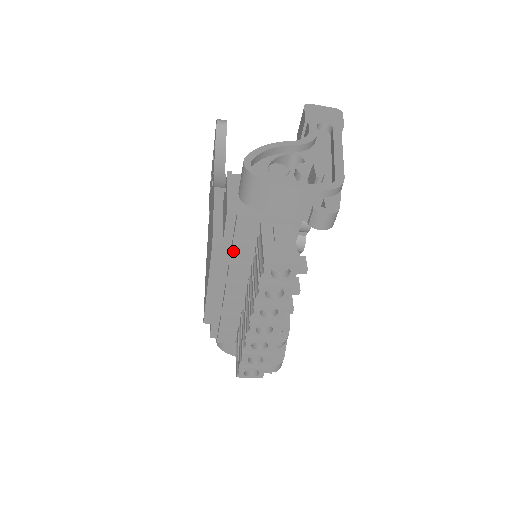
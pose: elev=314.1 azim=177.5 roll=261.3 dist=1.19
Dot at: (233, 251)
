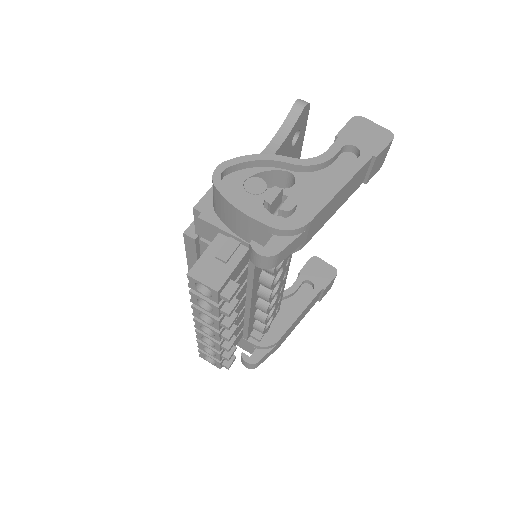
Dot at: (202, 247)
